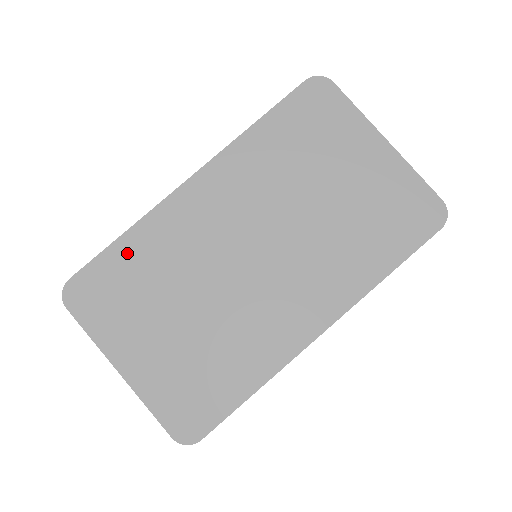
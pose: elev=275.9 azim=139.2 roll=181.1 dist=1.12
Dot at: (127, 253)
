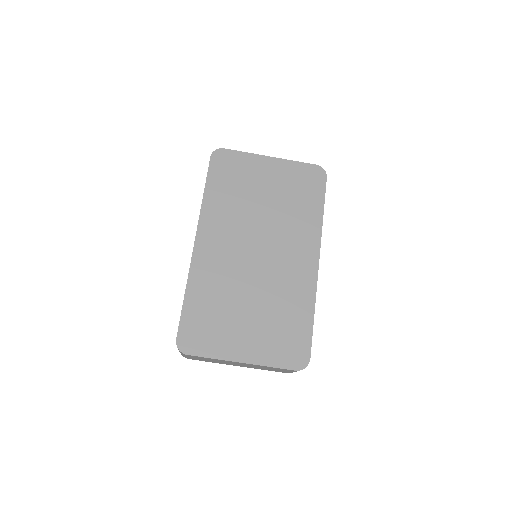
Dot at: (195, 302)
